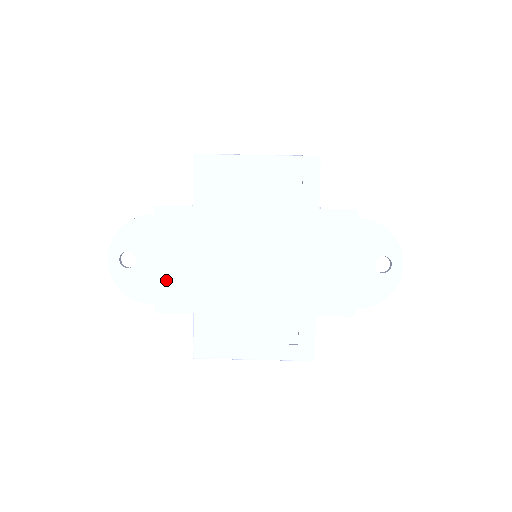
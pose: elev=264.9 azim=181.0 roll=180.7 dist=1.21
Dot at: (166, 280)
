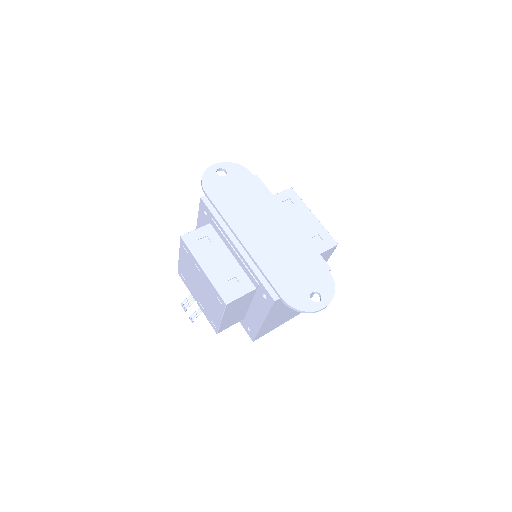
Dot at: (224, 193)
